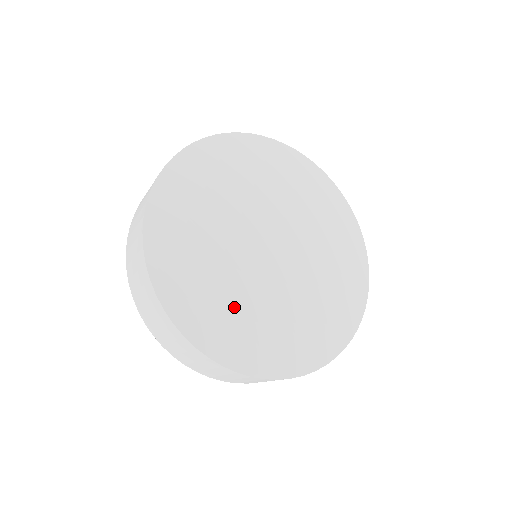
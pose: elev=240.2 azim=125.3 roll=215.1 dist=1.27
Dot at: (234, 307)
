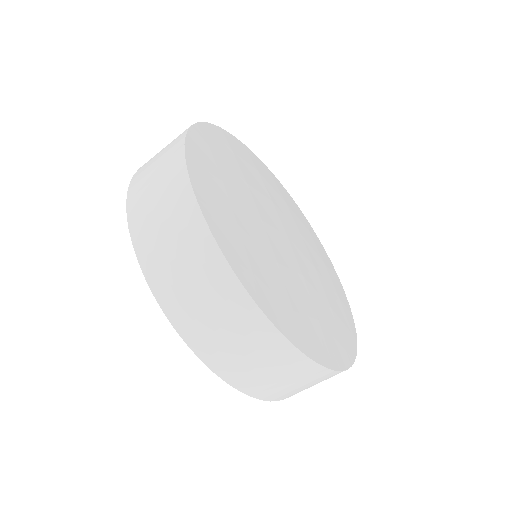
Dot at: (308, 308)
